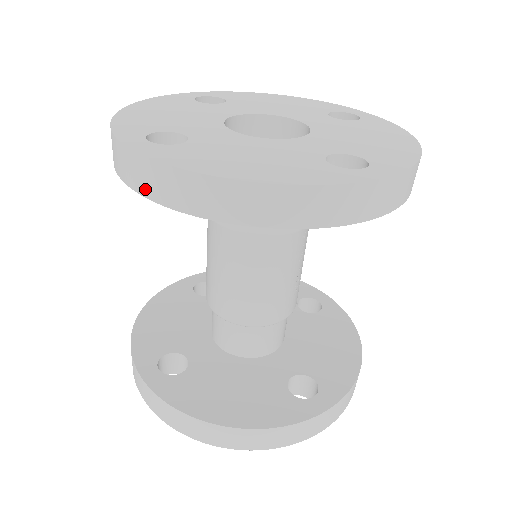
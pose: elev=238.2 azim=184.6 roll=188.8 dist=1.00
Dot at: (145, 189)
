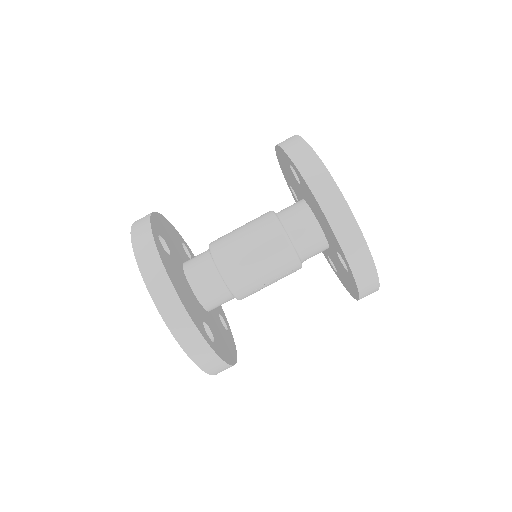
Dot at: (299, 162)
